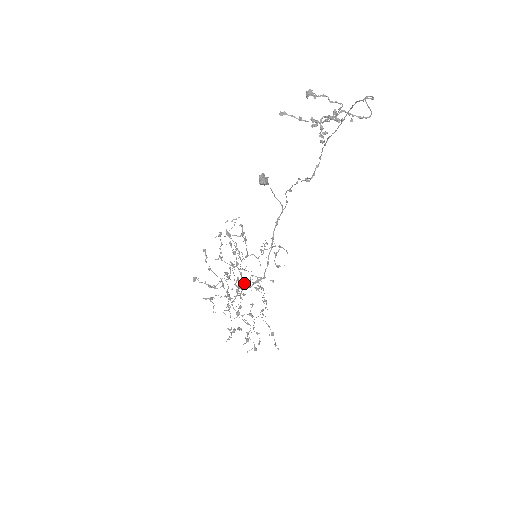
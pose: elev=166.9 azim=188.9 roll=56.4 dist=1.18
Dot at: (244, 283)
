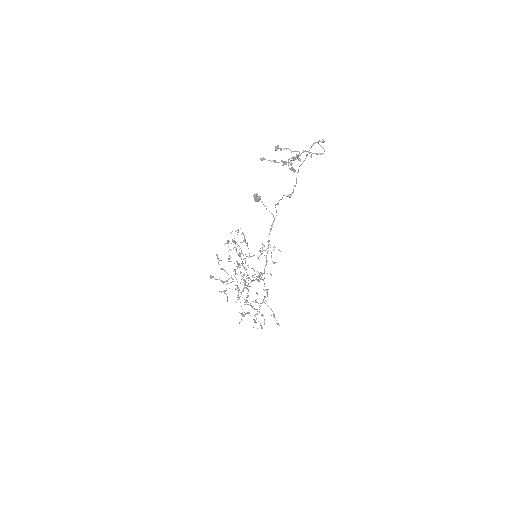
Dot at: occluded
